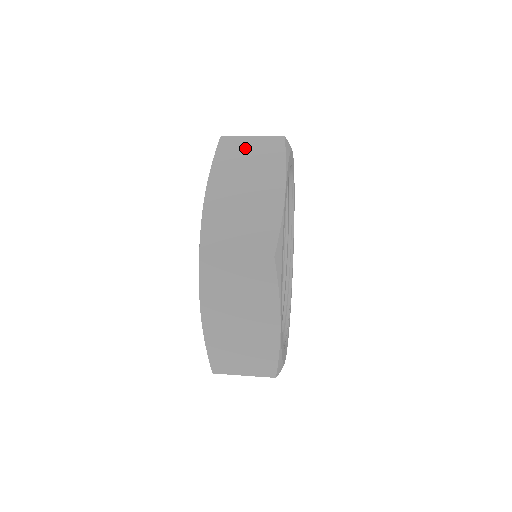
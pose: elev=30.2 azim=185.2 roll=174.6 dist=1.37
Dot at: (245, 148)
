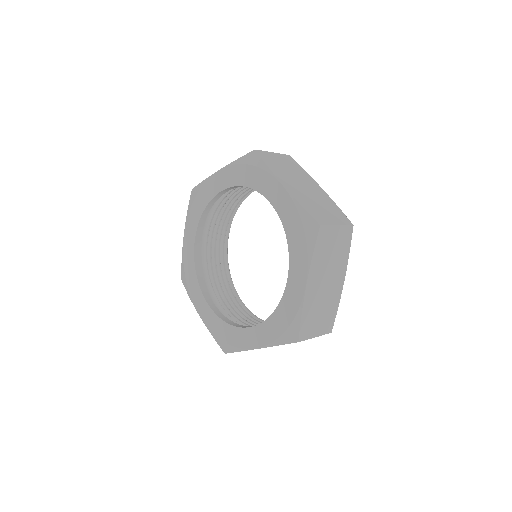
Dot at: (277, 160)
